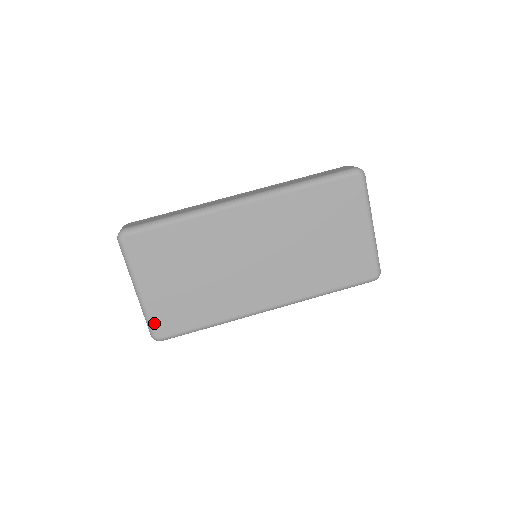
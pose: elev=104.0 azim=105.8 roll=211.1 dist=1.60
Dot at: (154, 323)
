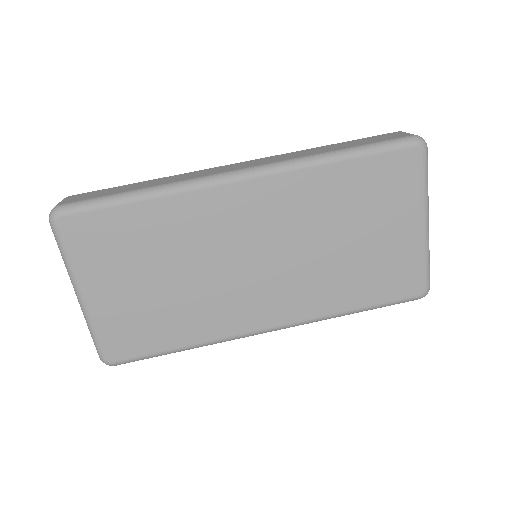
Dot at: (103, 342)
